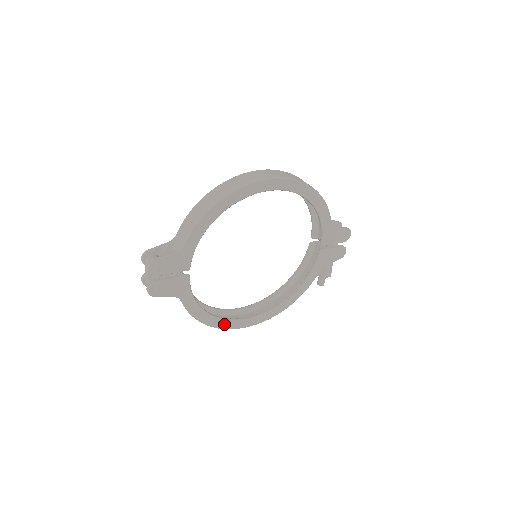
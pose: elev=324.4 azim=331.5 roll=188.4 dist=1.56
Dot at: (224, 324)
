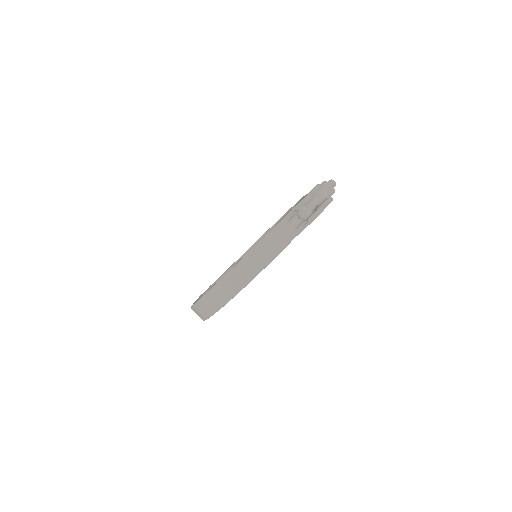
Dot at: occluded
